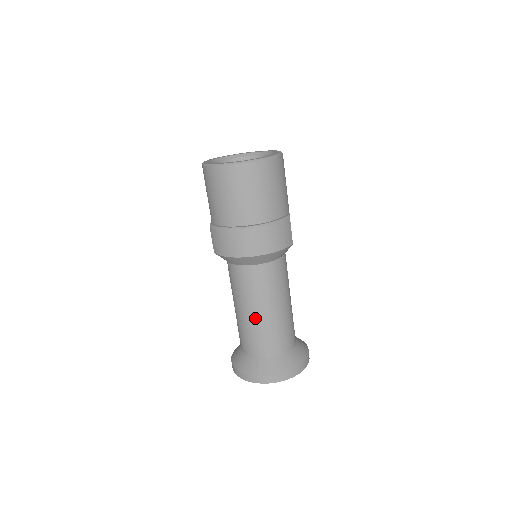
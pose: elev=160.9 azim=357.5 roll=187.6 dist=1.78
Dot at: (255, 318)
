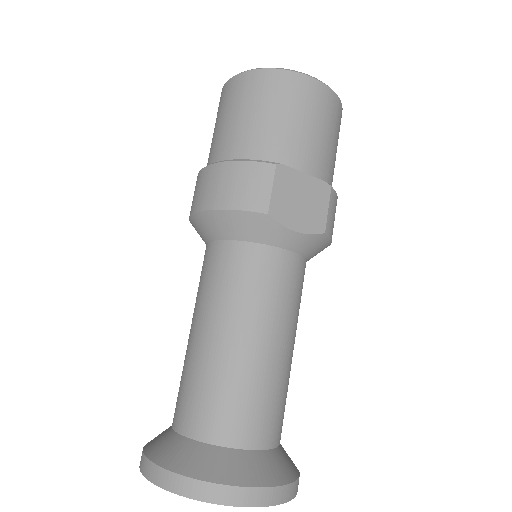
Dot at: (189, 341)
